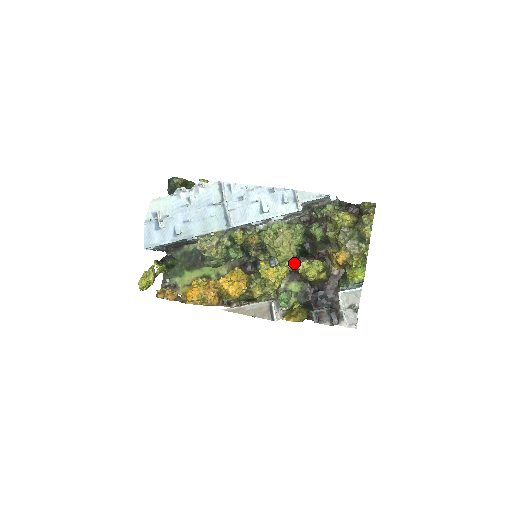
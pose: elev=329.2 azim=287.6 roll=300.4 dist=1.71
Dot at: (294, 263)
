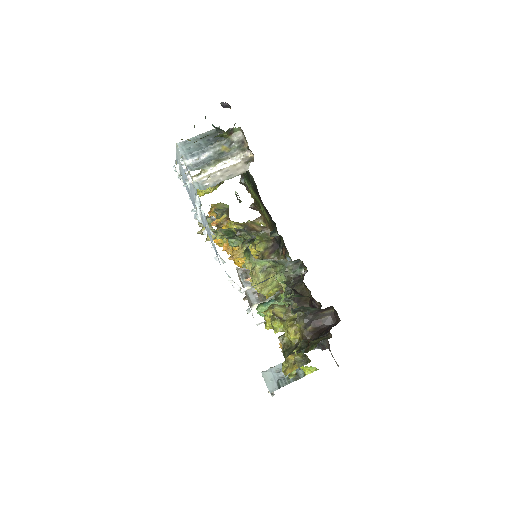
Dot at: occluded
